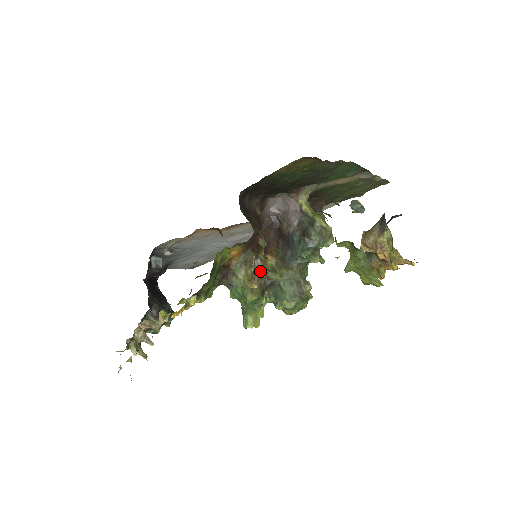
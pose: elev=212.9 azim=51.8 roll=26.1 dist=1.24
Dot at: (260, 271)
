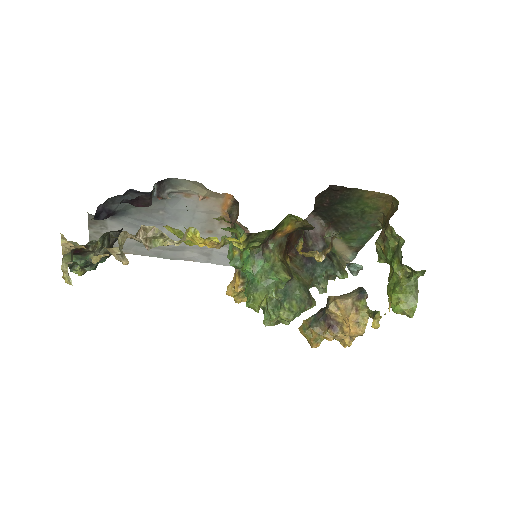
Dot at: (330, 250)
